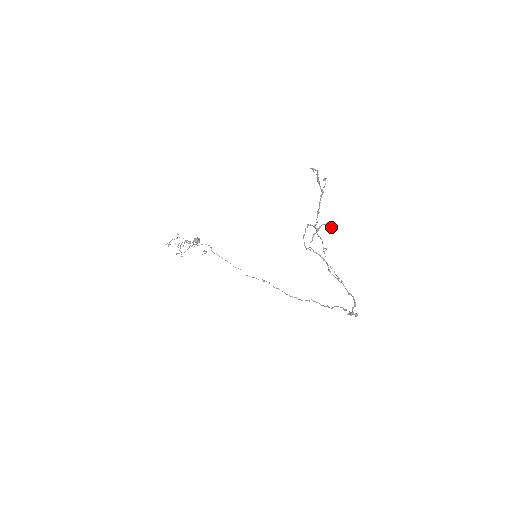
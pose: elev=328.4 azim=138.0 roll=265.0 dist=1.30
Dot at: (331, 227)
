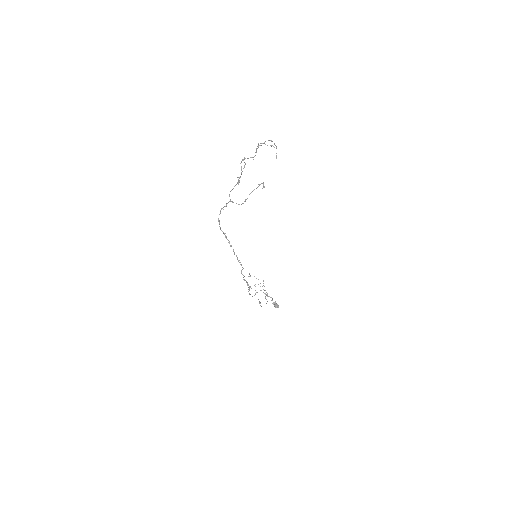
Dot at: occluded
